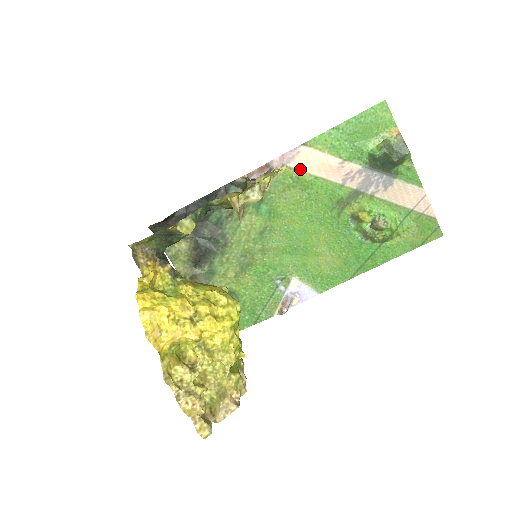
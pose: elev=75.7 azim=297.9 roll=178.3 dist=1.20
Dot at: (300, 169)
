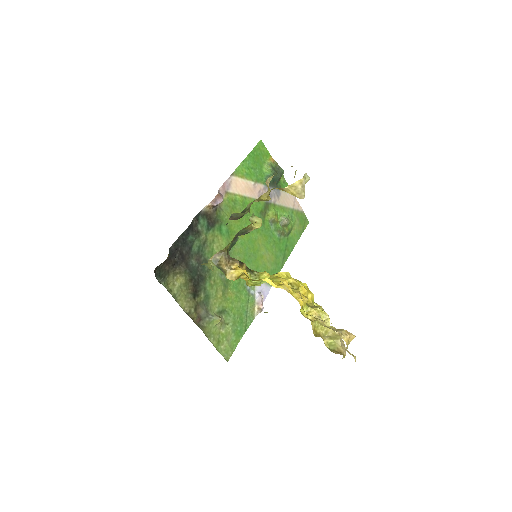
Dot at: (235, 193)
